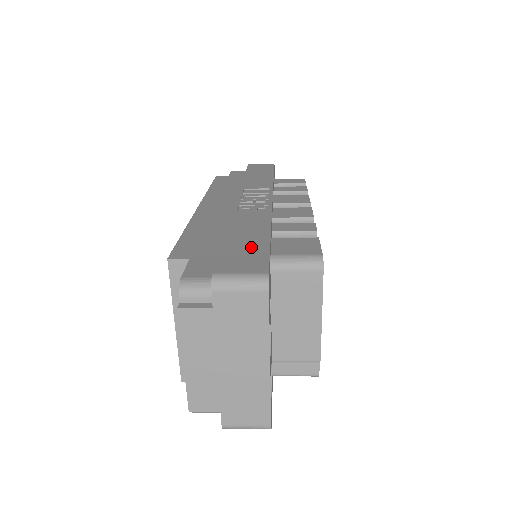
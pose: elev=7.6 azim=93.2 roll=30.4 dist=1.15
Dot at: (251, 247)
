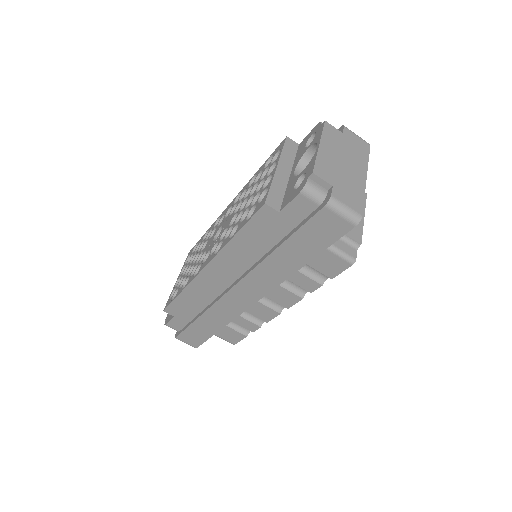
Dot at: occluded
